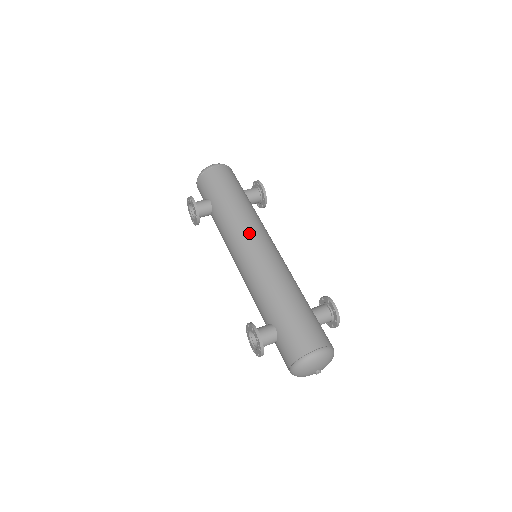
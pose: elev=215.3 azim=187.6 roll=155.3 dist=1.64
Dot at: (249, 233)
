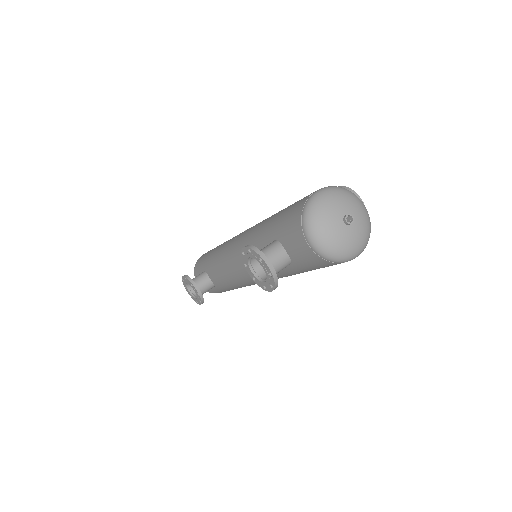
Dot at: (232, 239)
